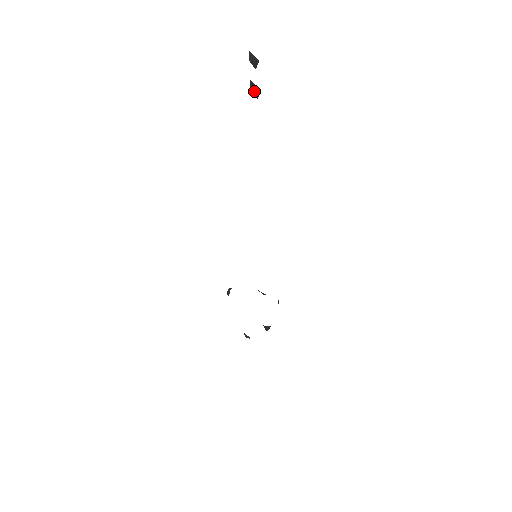
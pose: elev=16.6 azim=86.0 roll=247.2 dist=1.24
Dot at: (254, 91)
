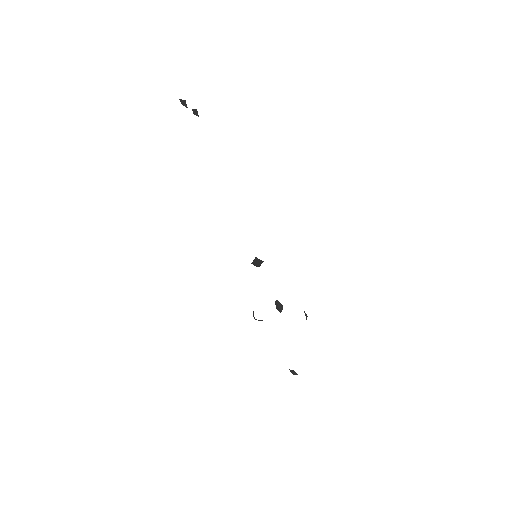
Dot at: (183, 104)
